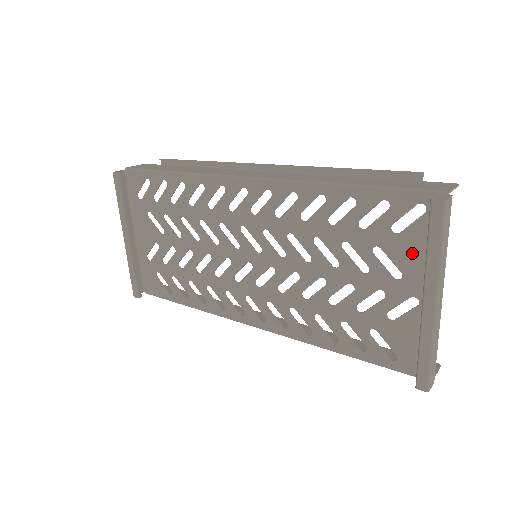
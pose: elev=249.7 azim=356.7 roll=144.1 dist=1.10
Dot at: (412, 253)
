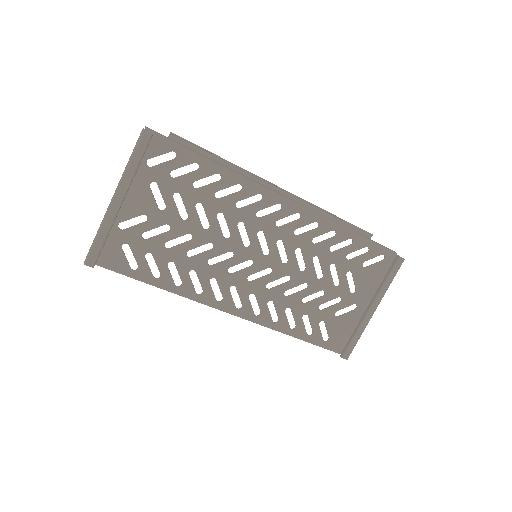
Dot at: (367, 280)
